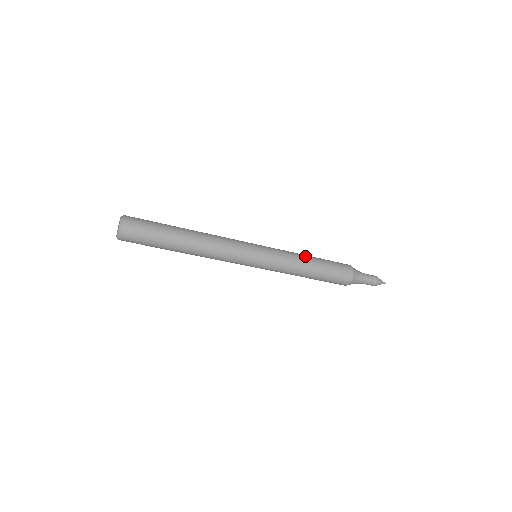
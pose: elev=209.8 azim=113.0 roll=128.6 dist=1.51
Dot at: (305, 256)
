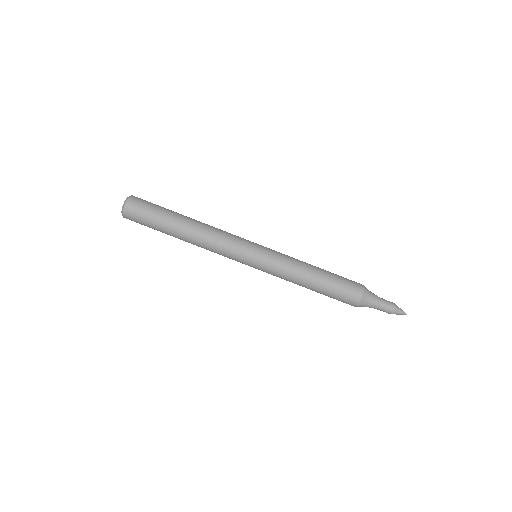
Dot at: occluded
